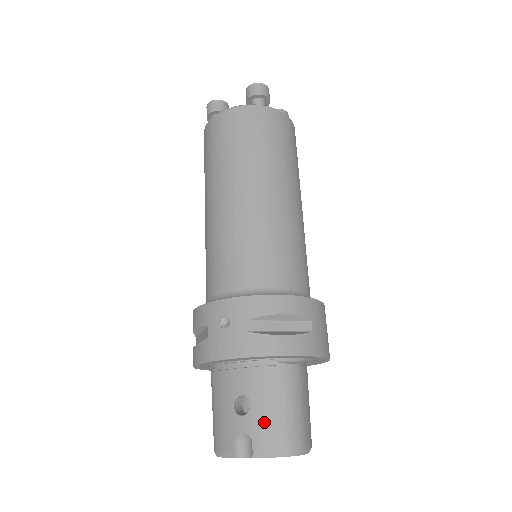
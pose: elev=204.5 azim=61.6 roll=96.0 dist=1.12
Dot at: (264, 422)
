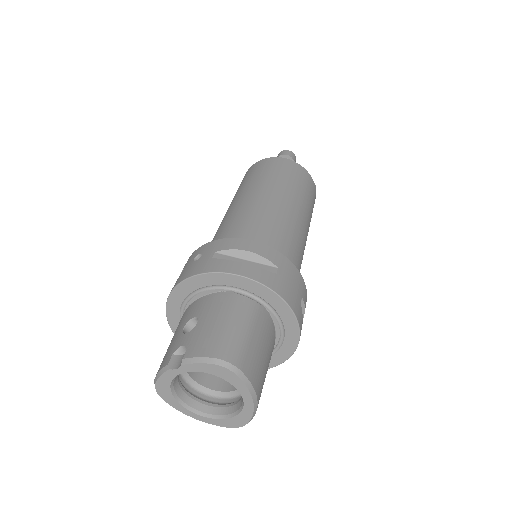
Dot at: (204, 334)
